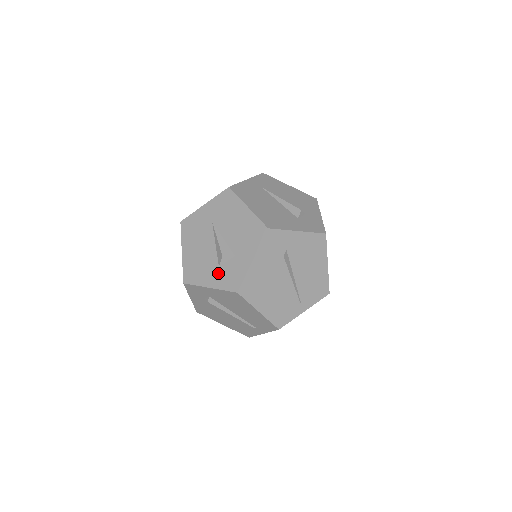
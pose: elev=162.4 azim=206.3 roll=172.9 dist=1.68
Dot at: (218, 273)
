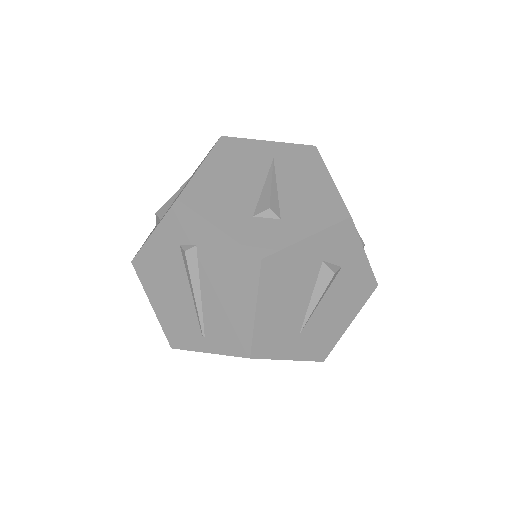
Dot at: occluded
